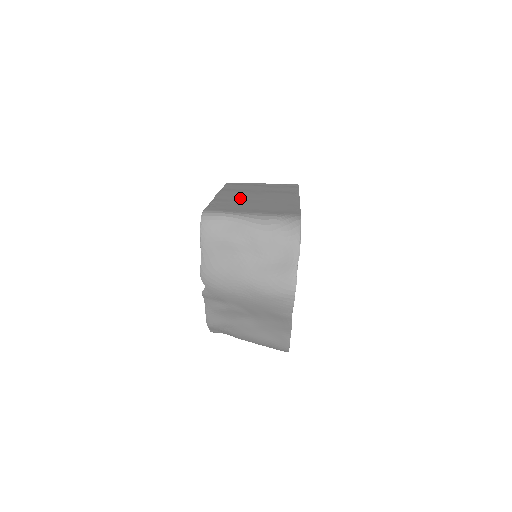
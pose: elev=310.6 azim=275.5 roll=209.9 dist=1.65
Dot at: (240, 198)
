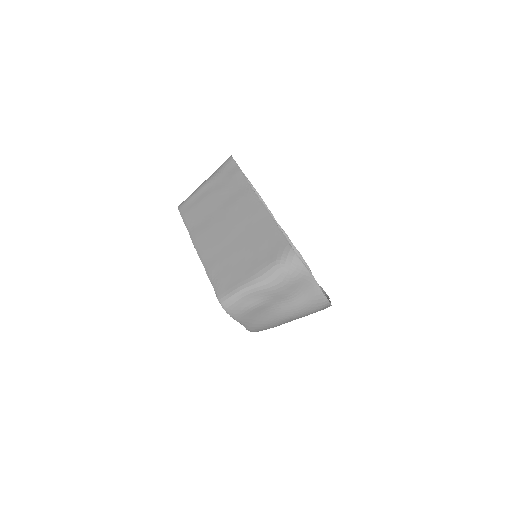
Dot at: (221, 245)
